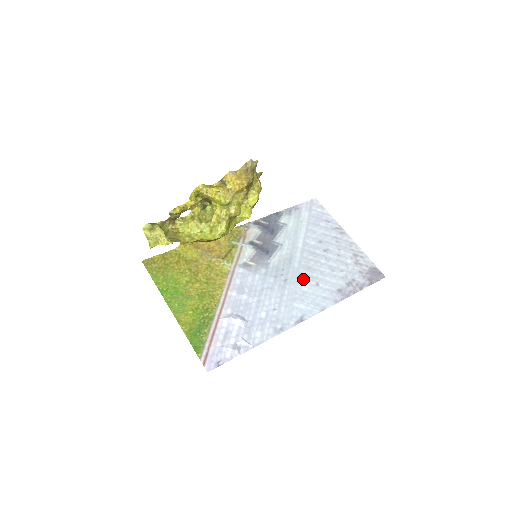
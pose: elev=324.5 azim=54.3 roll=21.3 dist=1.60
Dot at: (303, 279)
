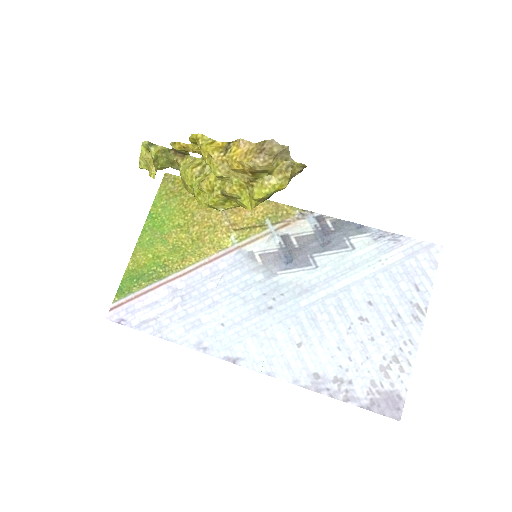
Dot at: (291, 324)
